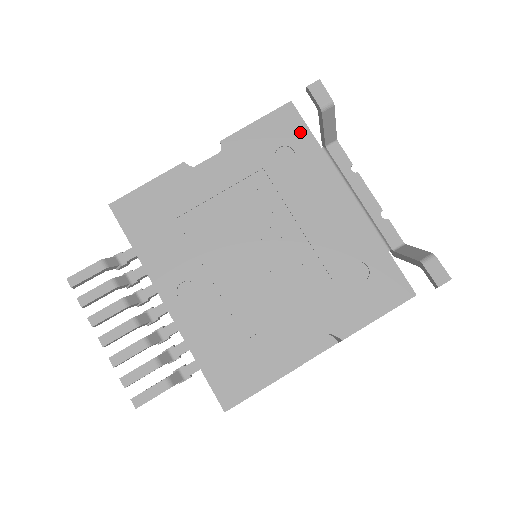
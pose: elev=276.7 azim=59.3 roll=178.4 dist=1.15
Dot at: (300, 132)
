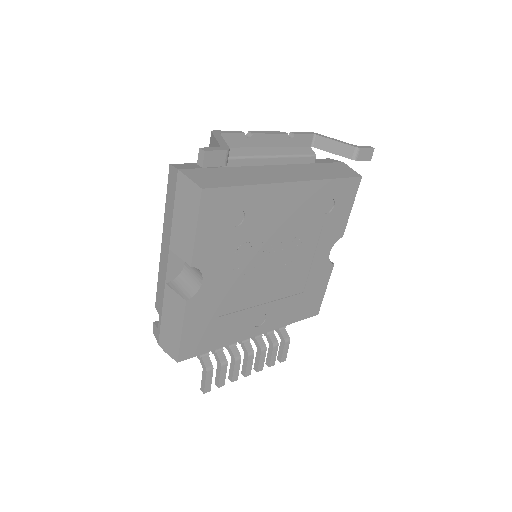
Dot at: (230, 196)
